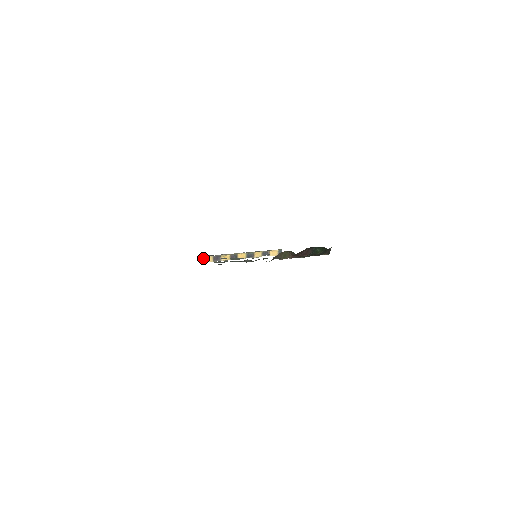
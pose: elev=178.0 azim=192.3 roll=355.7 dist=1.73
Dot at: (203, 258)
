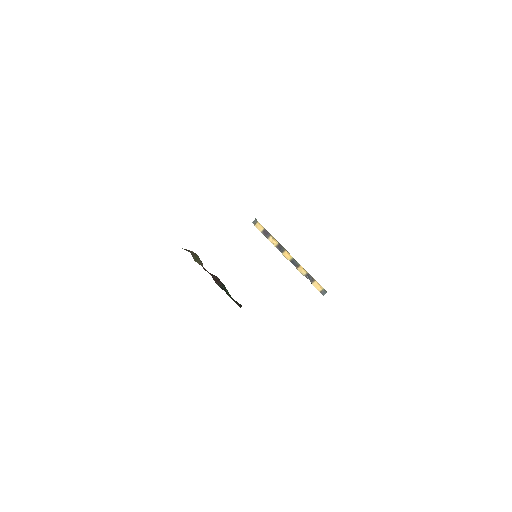
Dot at: (256, 221)
